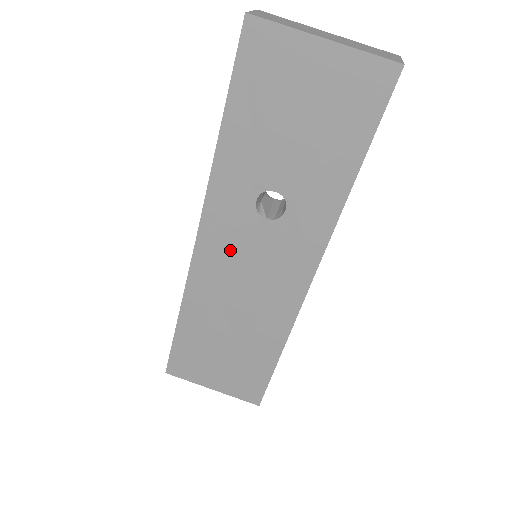
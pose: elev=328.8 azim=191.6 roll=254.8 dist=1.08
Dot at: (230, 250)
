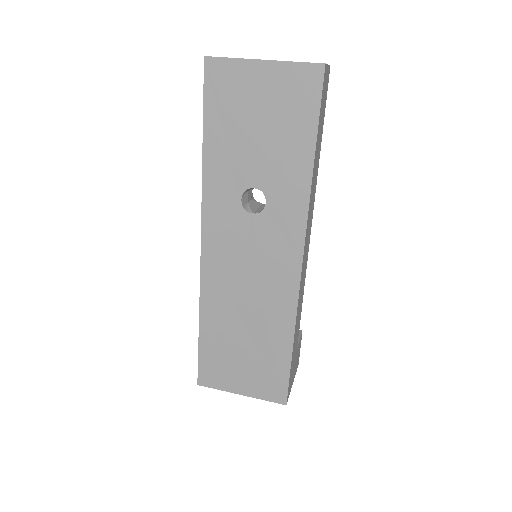
Dot at: (230, 249)
